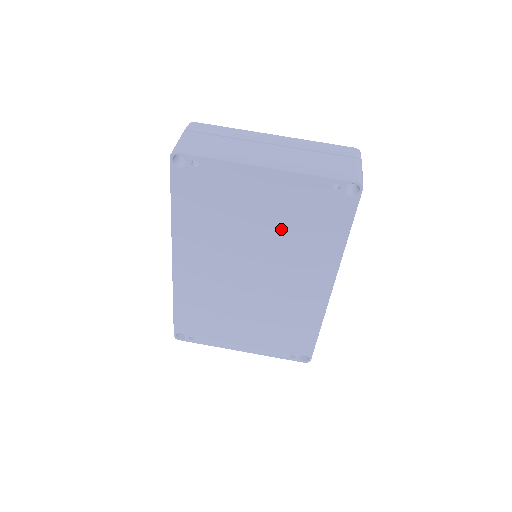
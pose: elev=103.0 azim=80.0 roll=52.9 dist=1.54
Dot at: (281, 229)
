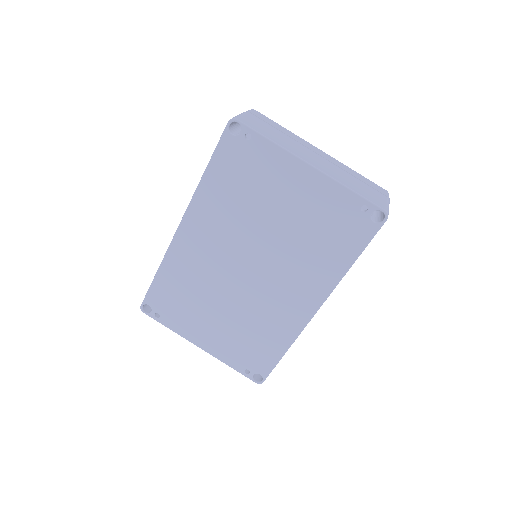
Dot at: (297, 231)
